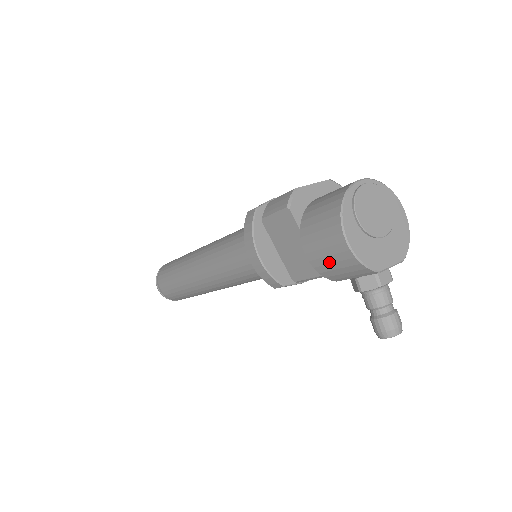
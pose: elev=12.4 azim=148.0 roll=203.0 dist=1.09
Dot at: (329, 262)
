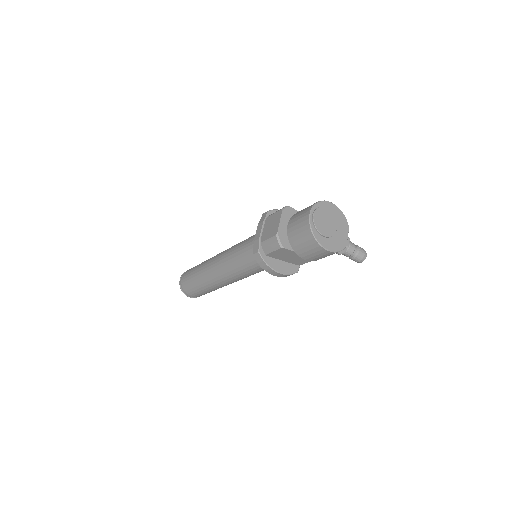
Dot at: occluded
